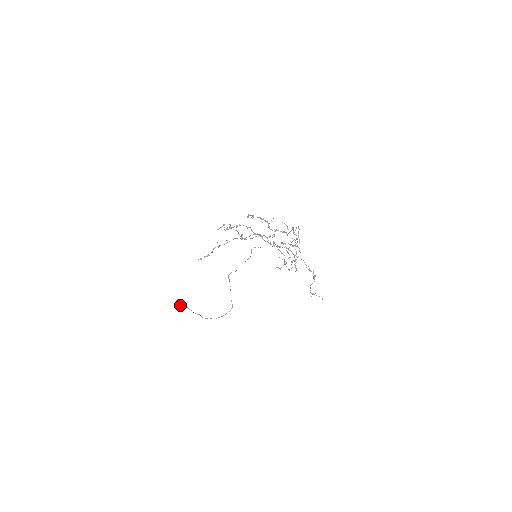
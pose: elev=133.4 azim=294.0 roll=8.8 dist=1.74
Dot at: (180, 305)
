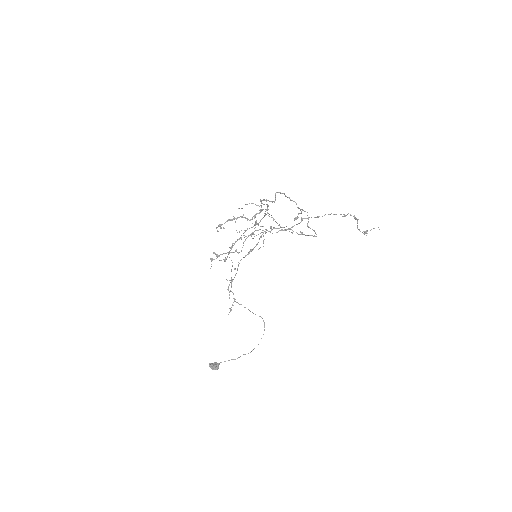
Dot at: (217, 366)
